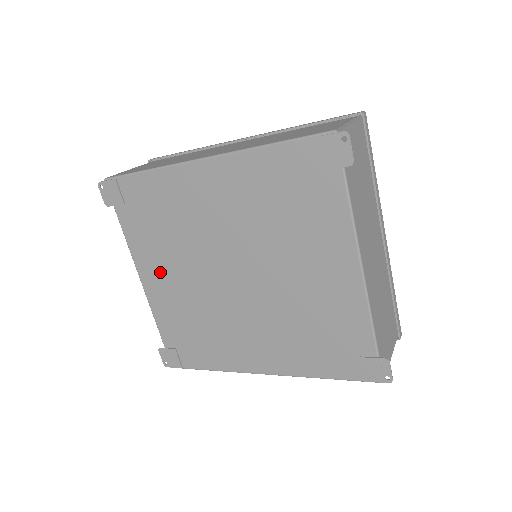
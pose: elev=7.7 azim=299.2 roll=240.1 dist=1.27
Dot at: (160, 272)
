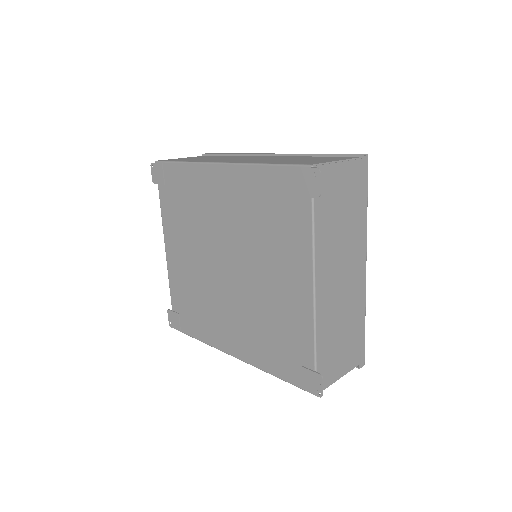
Dot at: (178, 247)
